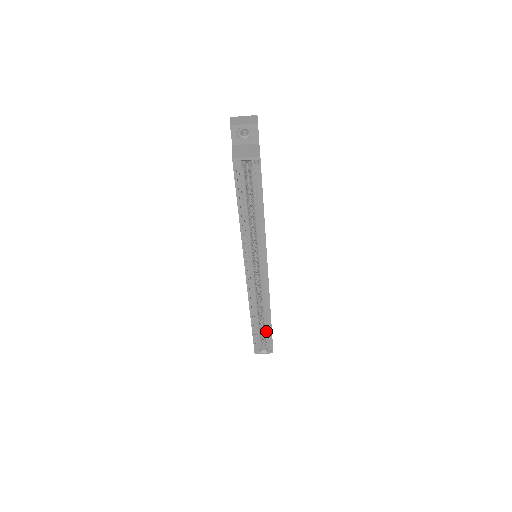
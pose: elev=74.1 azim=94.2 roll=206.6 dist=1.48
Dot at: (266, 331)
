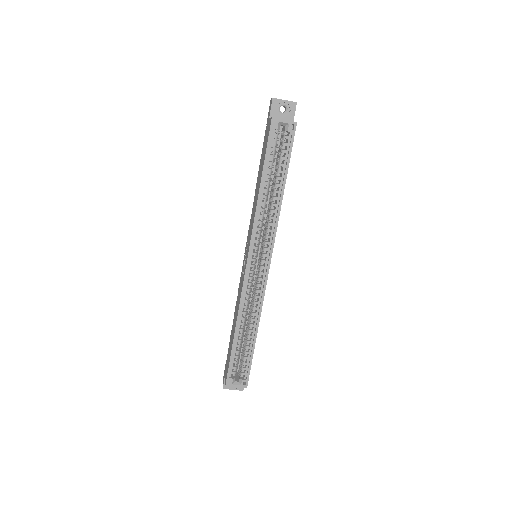
Dot at: (247, 351)
